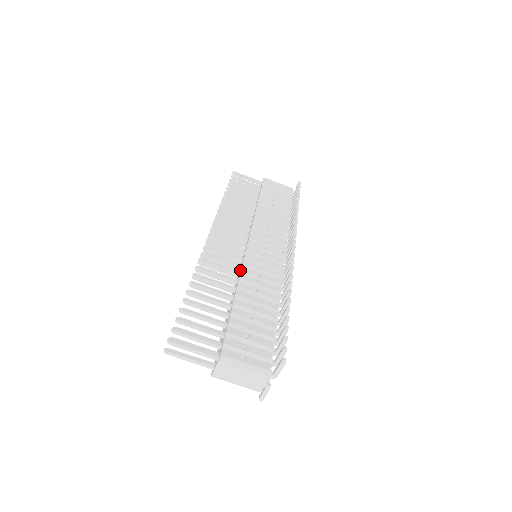
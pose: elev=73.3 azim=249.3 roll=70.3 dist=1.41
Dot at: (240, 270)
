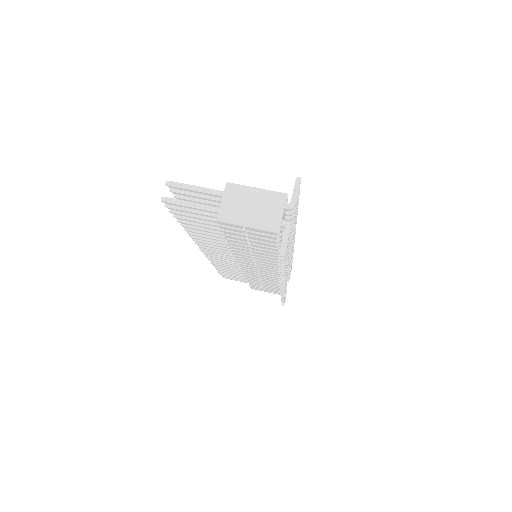
Dot at: occluded
